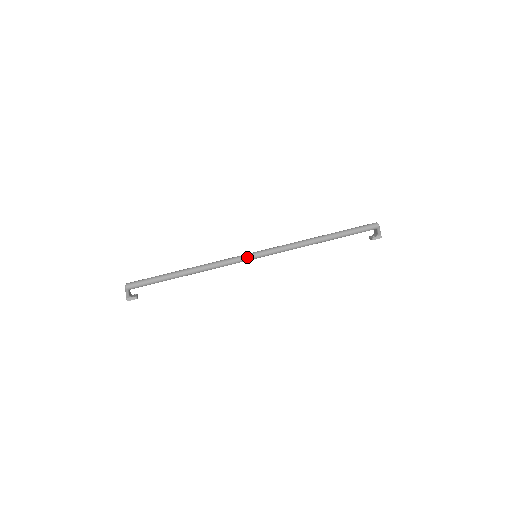
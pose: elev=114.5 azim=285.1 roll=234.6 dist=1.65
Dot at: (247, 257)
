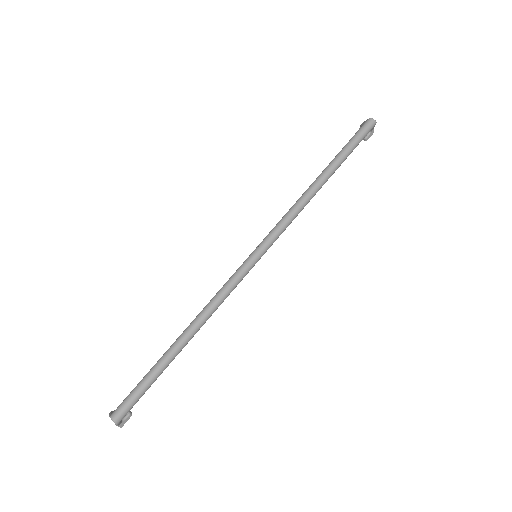
Dot at: (250, 268)
